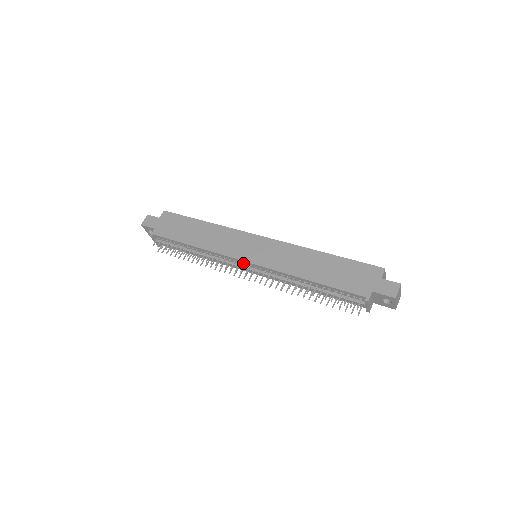
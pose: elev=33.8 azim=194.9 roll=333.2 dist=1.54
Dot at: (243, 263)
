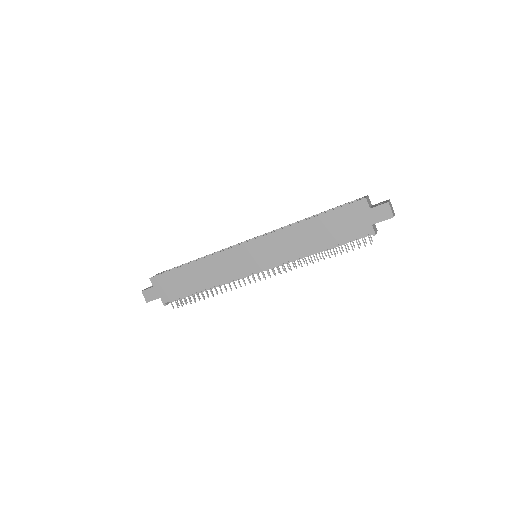
Dot at: (254, 272)
